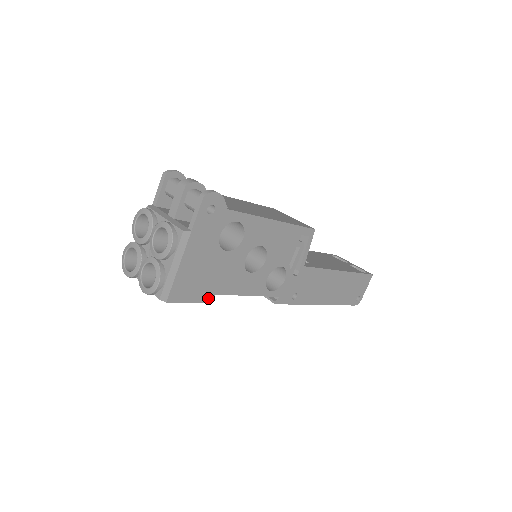
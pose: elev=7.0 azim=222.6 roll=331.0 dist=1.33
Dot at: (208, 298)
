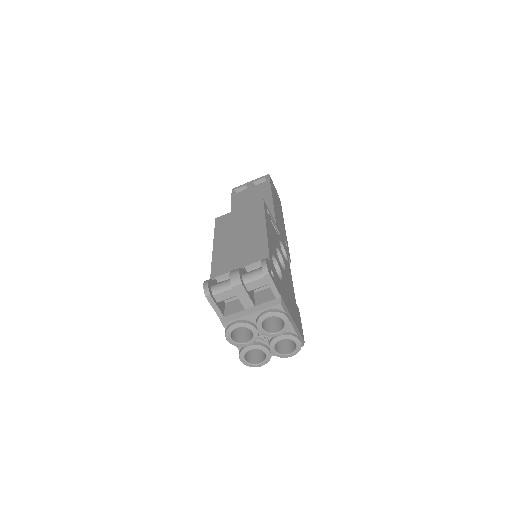
Dot at: (298, 310)
